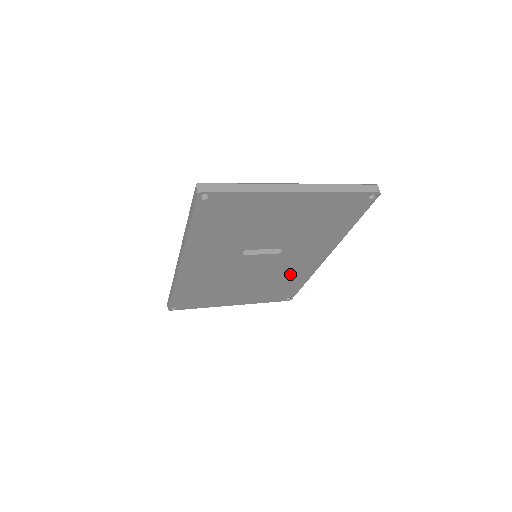
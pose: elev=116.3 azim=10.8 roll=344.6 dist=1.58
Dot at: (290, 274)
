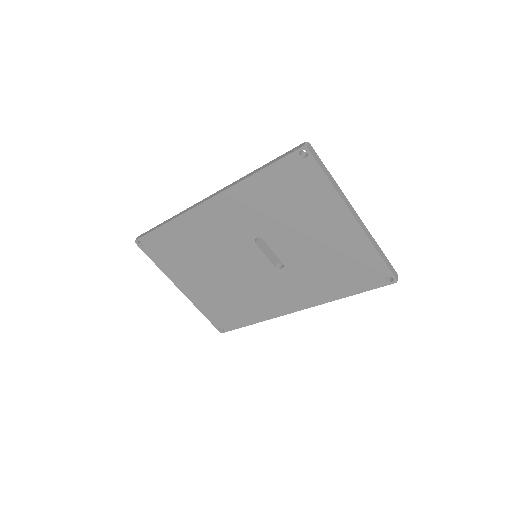
Dot at: (256, 301)
